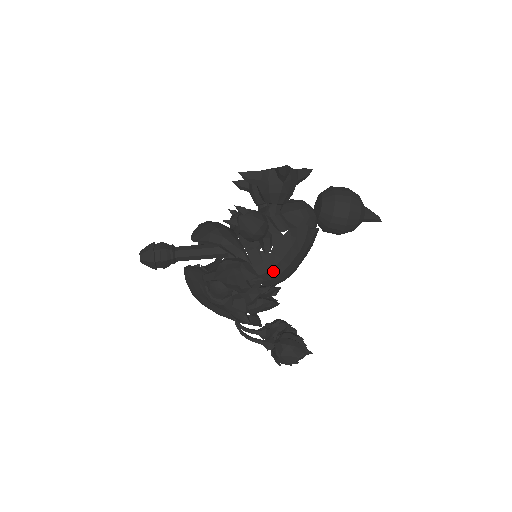
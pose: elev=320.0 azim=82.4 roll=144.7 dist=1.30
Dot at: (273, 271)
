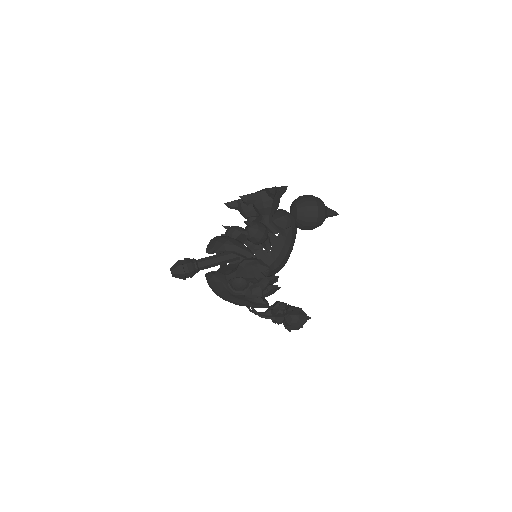
Dot at: (275, 263)
